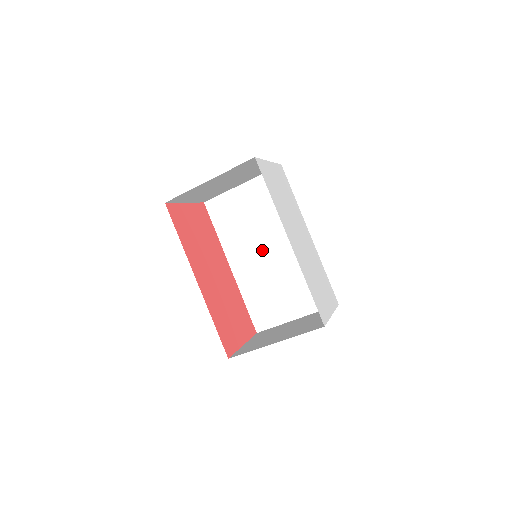
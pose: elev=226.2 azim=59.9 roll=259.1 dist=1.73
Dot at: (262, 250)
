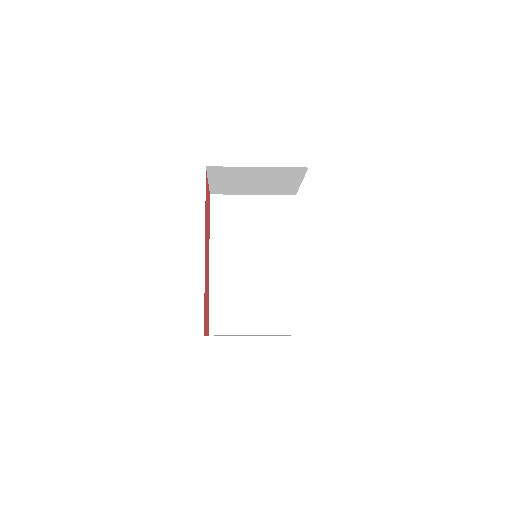
Dot at: (248, 259)
